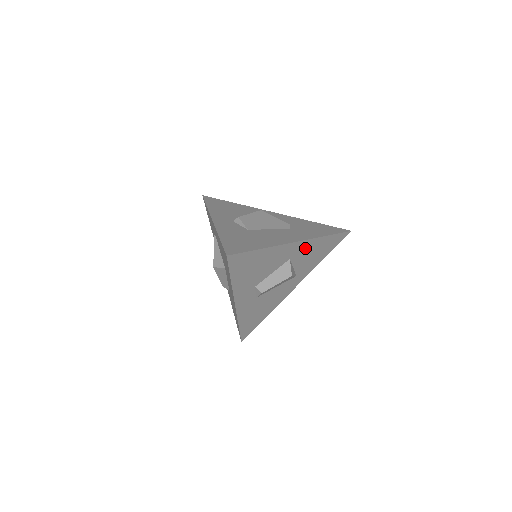
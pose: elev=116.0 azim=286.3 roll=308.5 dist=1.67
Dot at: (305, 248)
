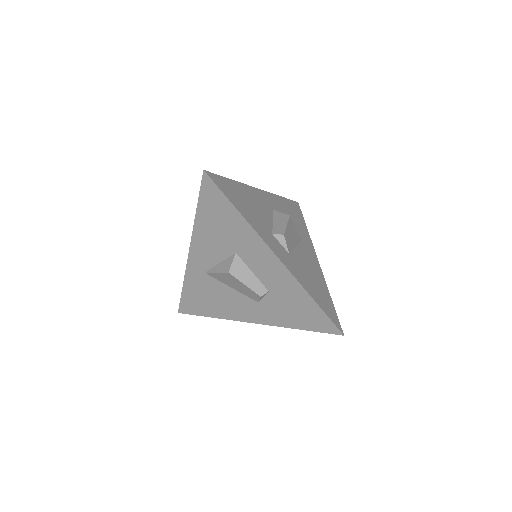
Dot at: (275, 203)
